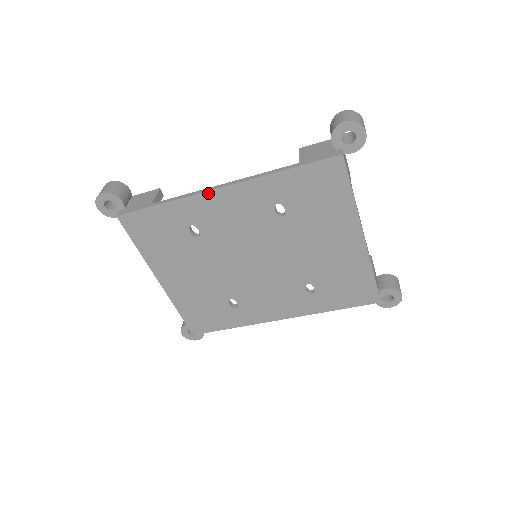
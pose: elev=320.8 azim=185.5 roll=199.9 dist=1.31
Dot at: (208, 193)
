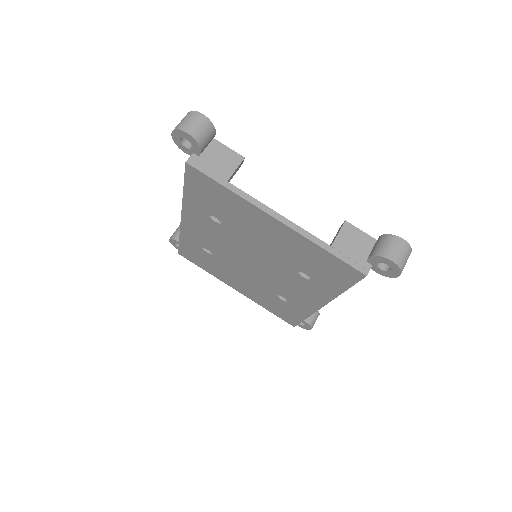
Dot at: (182, 224)
